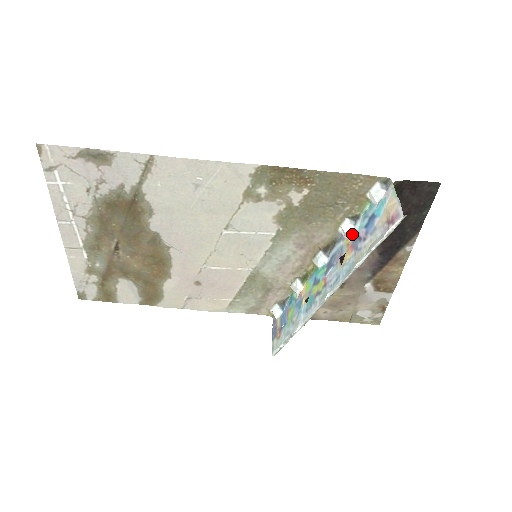
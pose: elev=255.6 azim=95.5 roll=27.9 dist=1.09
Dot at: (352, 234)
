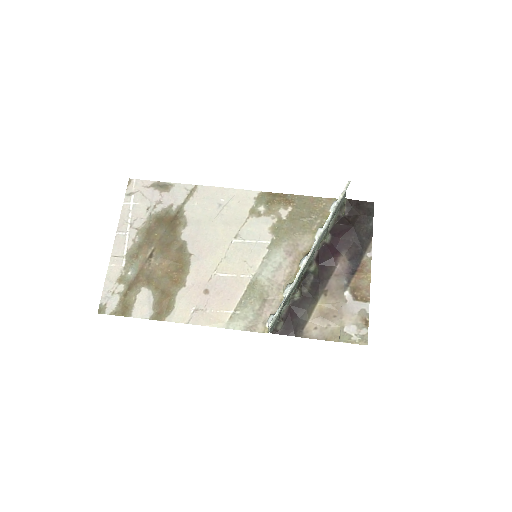
Dot at: occluded
